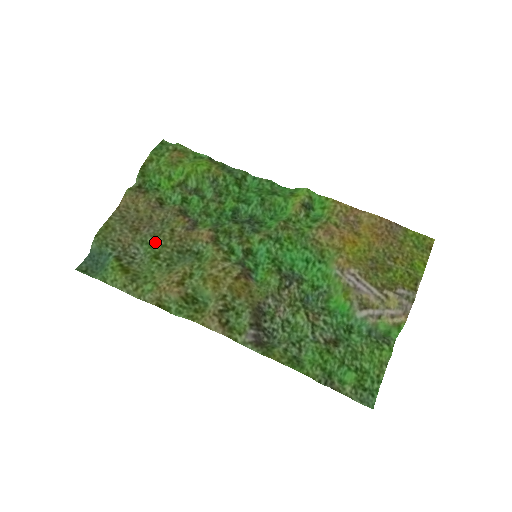
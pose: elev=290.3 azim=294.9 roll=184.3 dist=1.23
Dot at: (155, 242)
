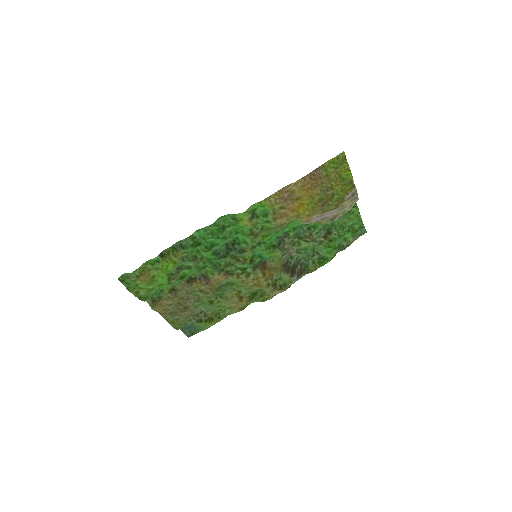
Dot at: (202, 301)
